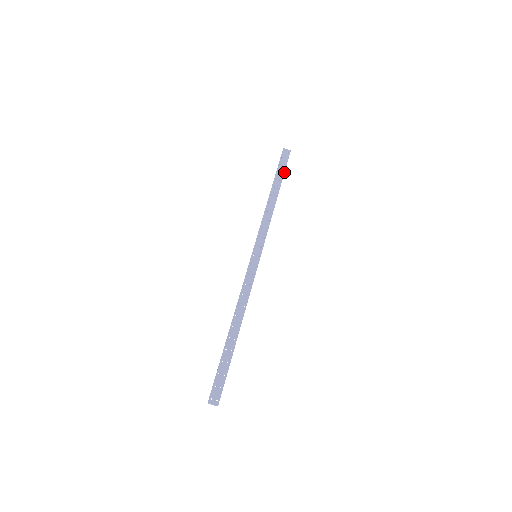
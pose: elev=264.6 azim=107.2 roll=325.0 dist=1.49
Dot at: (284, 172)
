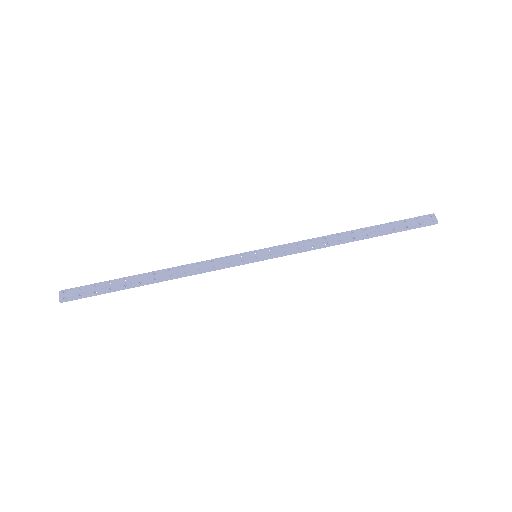
Dot at: (398, 230)
